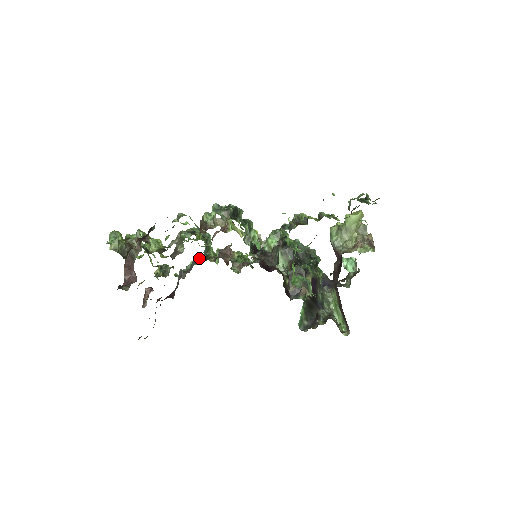
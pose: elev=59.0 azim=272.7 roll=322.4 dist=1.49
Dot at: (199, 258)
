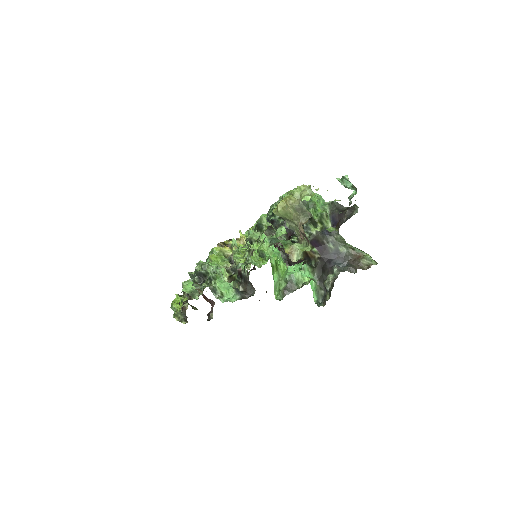
Dot at: occluded
